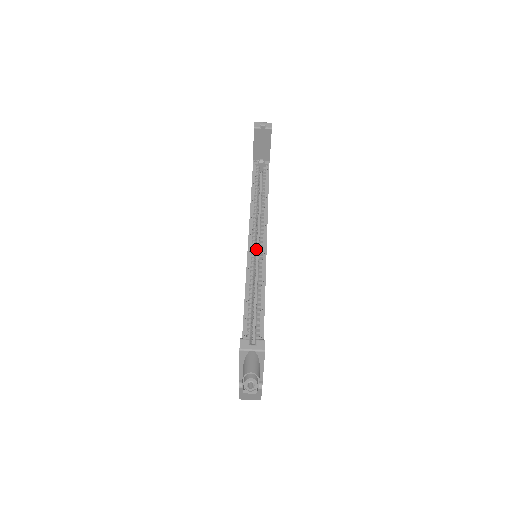
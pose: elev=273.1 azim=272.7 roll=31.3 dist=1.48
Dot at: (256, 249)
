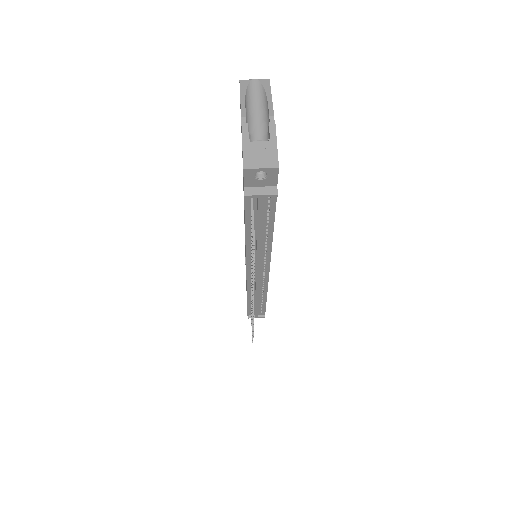
Dot at: occluded
